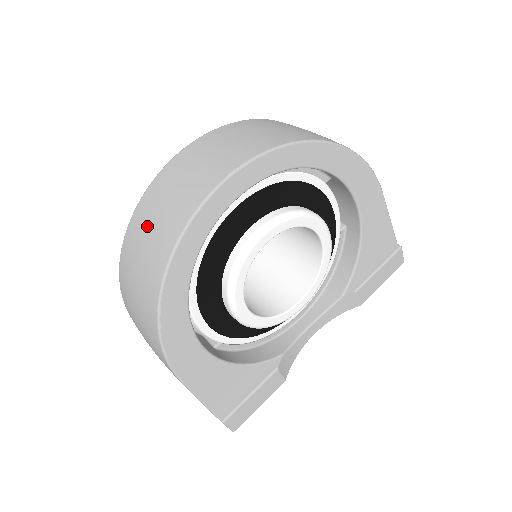
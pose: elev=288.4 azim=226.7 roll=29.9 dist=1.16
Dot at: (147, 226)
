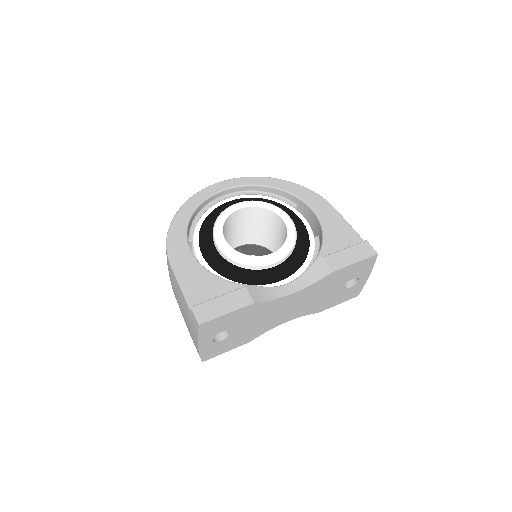
Dot at: occluded
